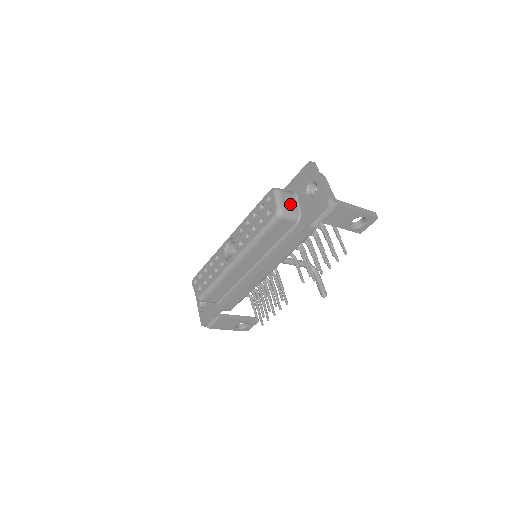
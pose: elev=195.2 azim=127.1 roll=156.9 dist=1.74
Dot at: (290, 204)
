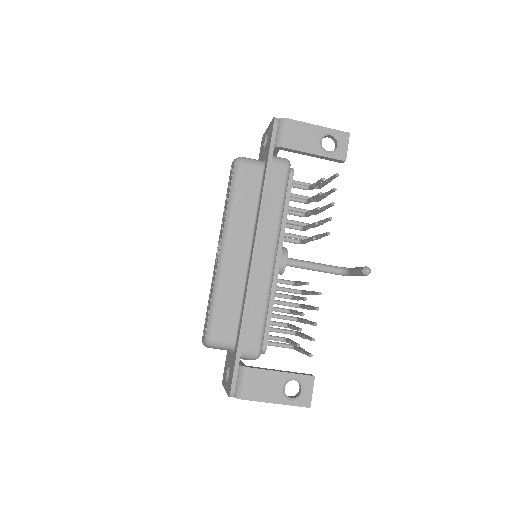
Dot at: occluded
